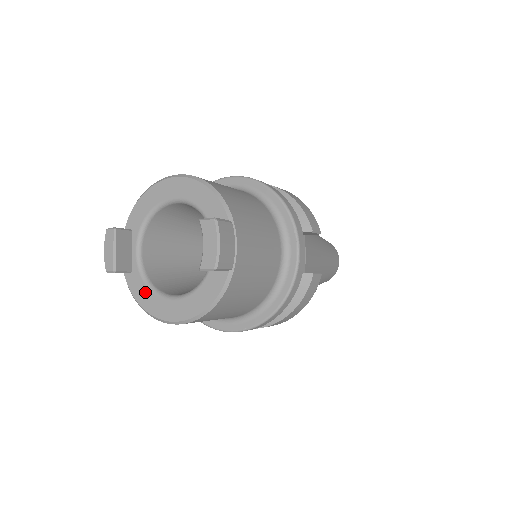
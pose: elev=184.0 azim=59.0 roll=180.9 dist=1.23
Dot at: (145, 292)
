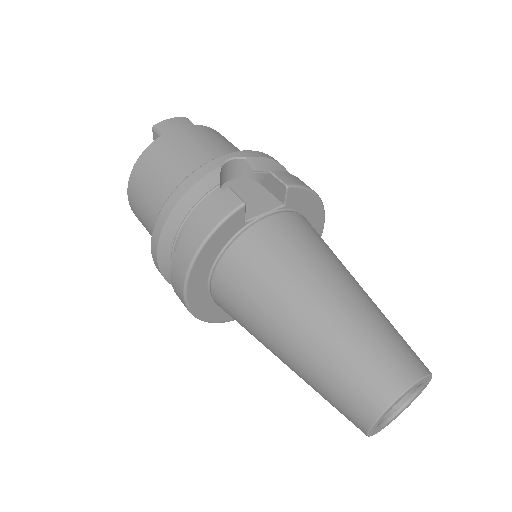
Dot at: occluded
